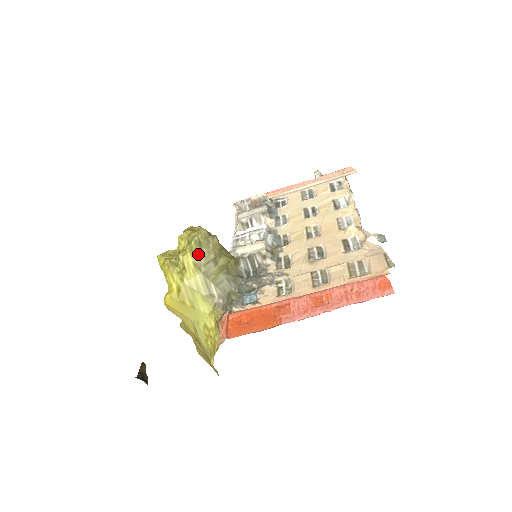
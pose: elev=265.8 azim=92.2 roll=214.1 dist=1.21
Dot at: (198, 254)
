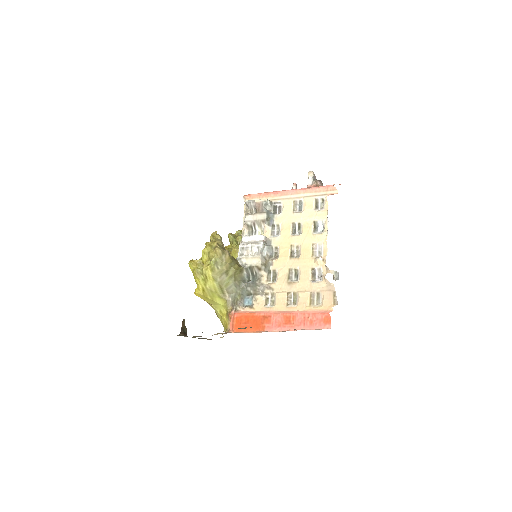
Dot at: (215, 270)
